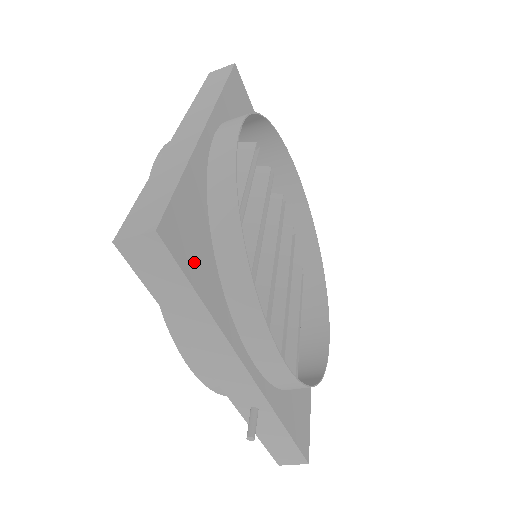
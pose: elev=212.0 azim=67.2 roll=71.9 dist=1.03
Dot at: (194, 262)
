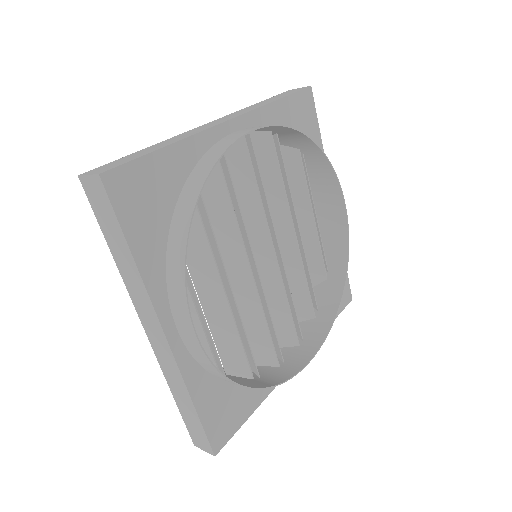
Dot at: (236, 415)
